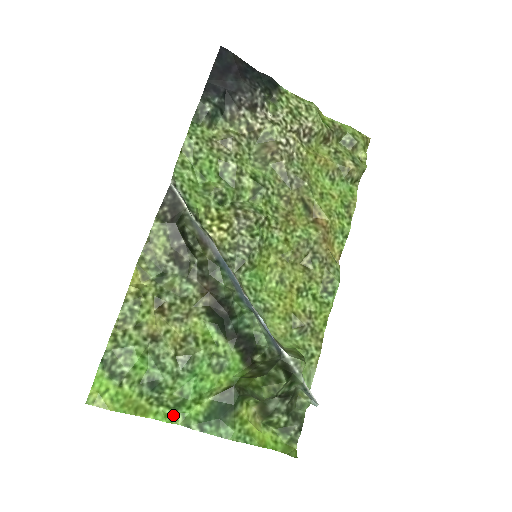
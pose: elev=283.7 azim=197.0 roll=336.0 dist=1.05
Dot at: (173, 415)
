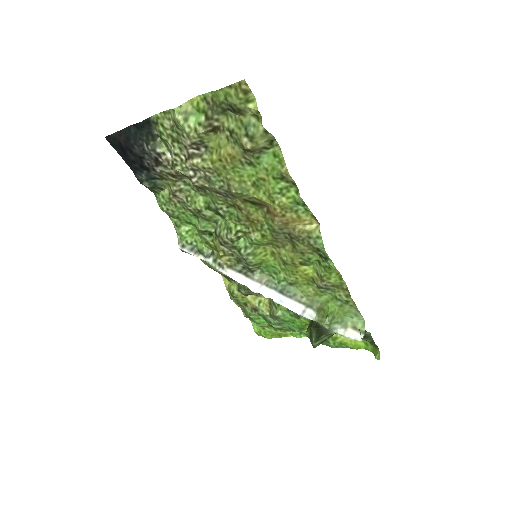
Dot at: (300, 333)
